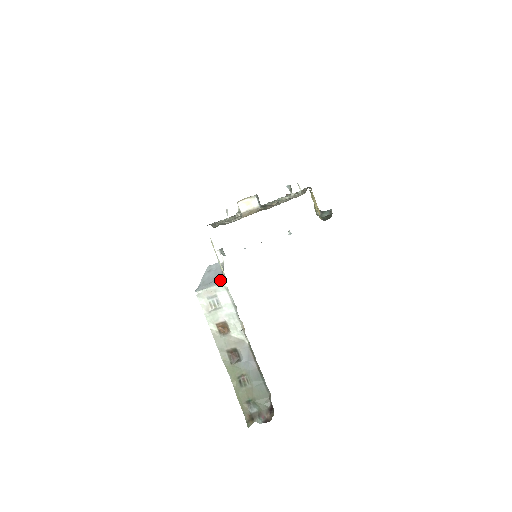
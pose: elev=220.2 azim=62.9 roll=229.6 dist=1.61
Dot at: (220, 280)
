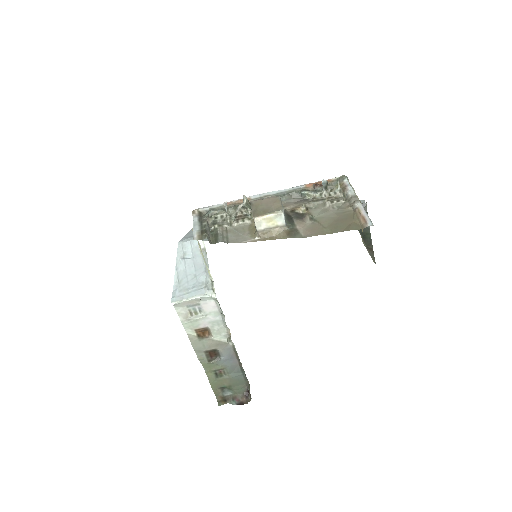
Dot at: (206, 288)
